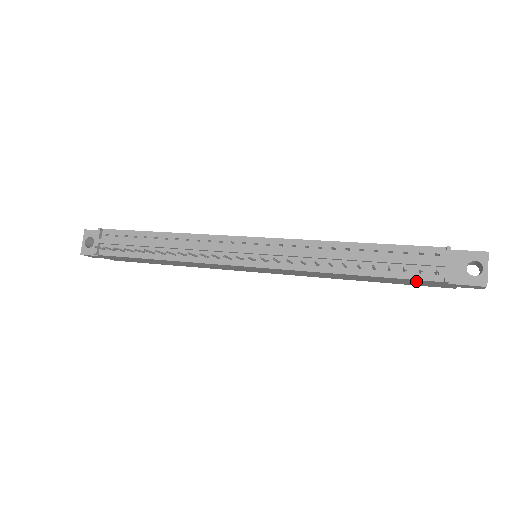
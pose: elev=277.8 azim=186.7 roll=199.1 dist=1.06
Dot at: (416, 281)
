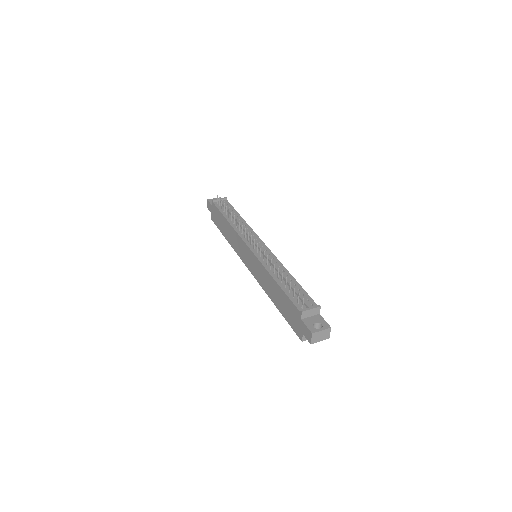
Dot at: (292, 308)
